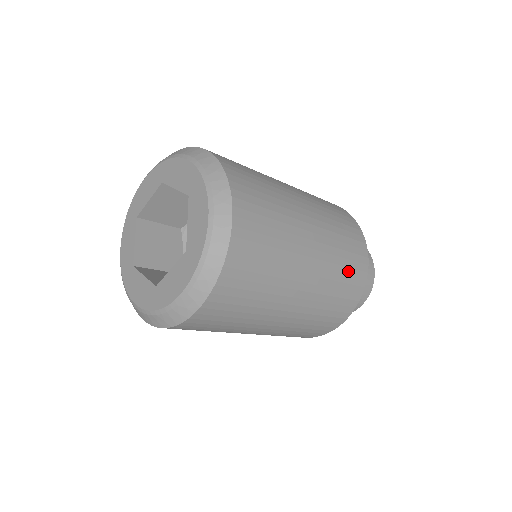
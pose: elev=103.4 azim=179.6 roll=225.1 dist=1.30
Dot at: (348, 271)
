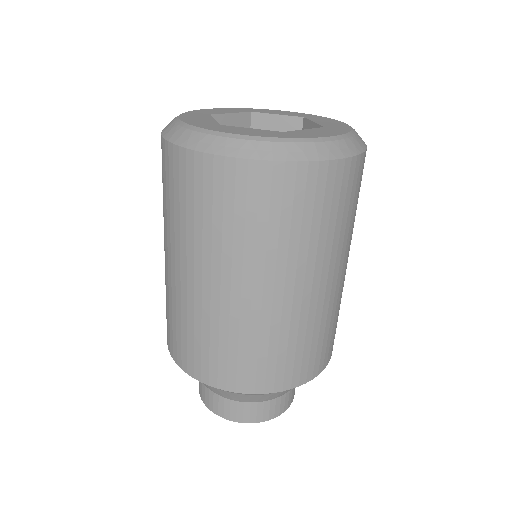
Dot at: occluded
